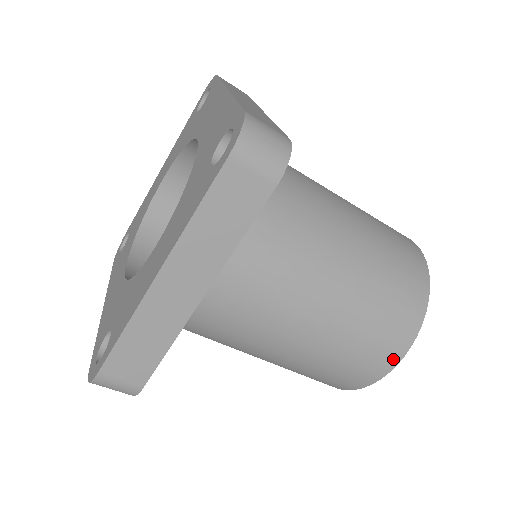
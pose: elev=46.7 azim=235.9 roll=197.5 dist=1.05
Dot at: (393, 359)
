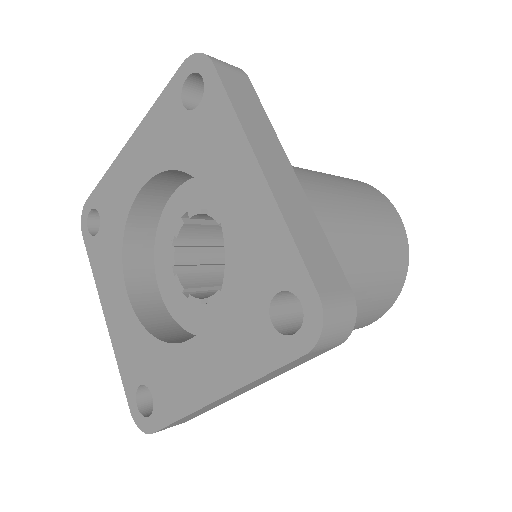
Dot at: (368, 324)
